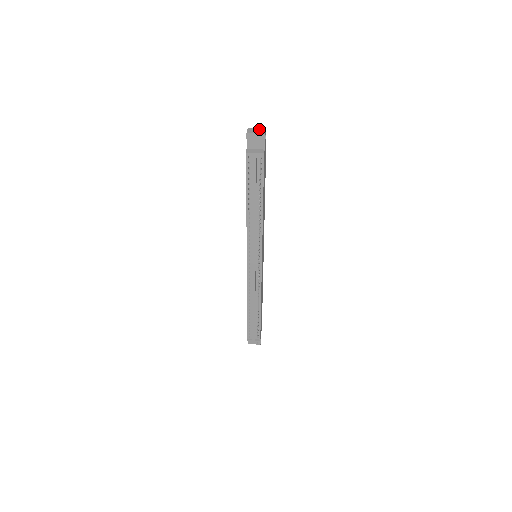
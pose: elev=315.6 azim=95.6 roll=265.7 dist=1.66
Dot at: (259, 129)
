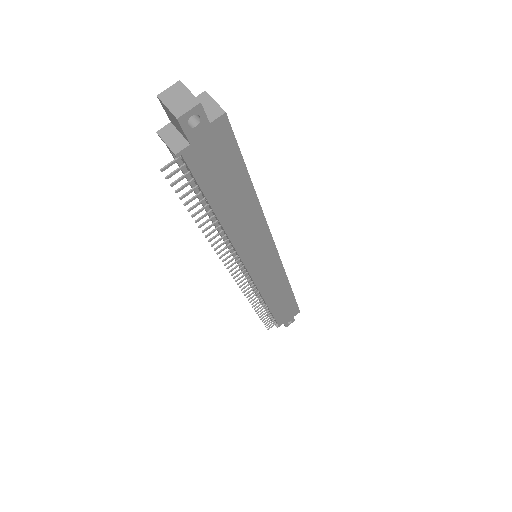
Dot at: (187, 97)
